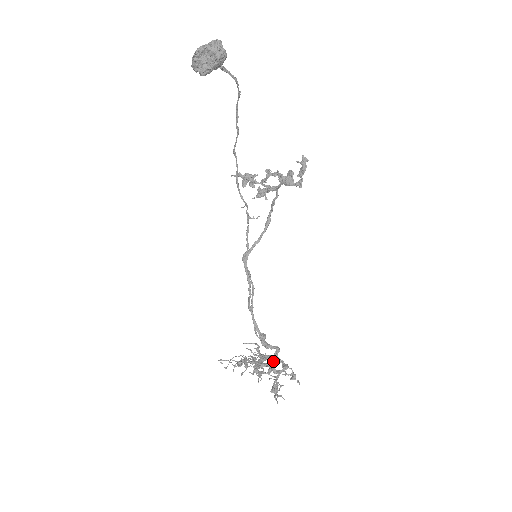
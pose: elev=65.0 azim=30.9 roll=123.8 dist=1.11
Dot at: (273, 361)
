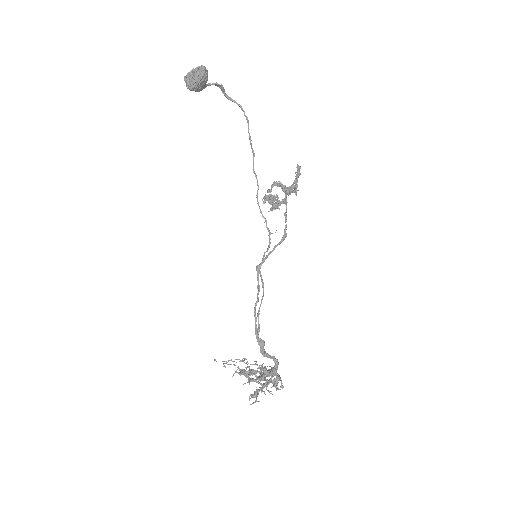
Dot at: (271, 375)
